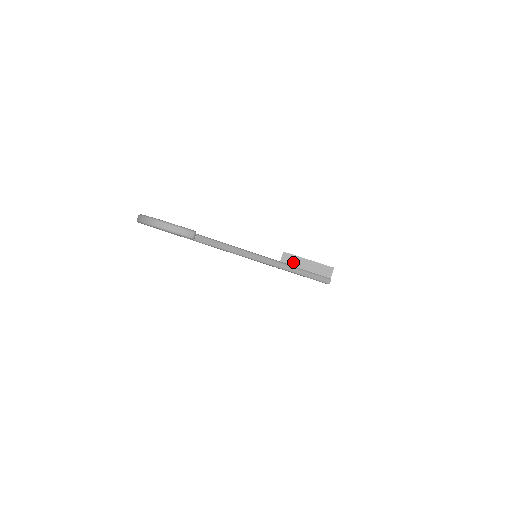
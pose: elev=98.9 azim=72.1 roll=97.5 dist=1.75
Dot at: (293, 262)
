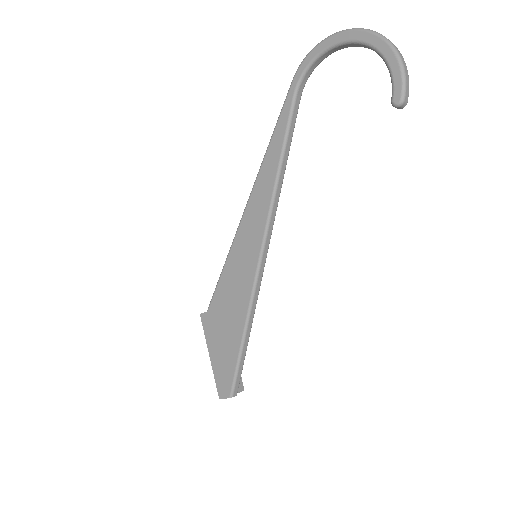
Dot at: occluded
